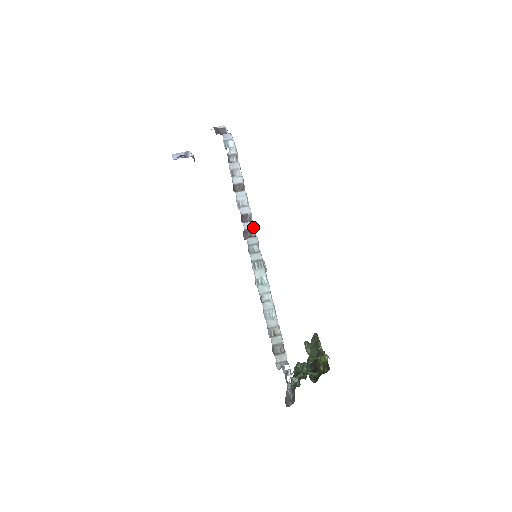
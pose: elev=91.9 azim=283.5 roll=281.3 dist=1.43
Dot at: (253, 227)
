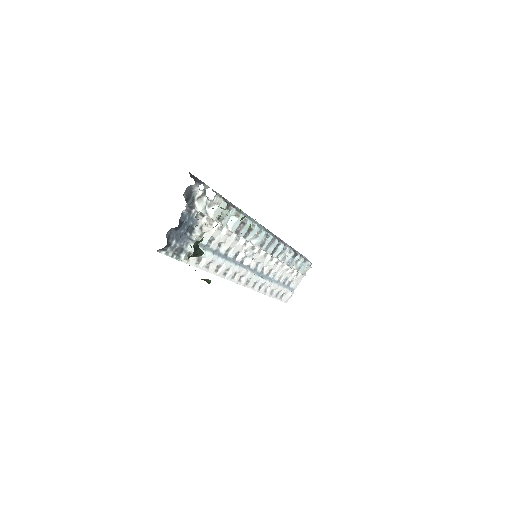
Dot at: (282, 243)
